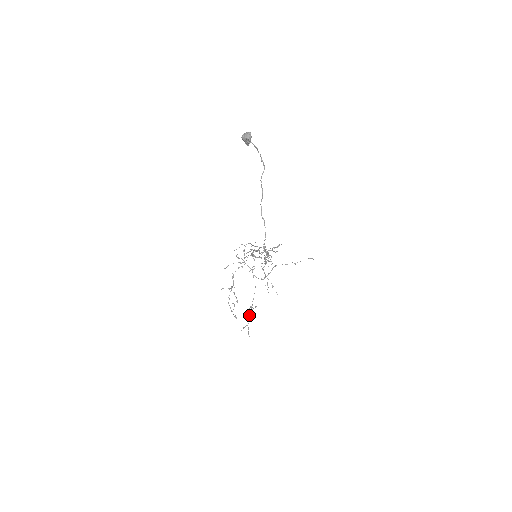
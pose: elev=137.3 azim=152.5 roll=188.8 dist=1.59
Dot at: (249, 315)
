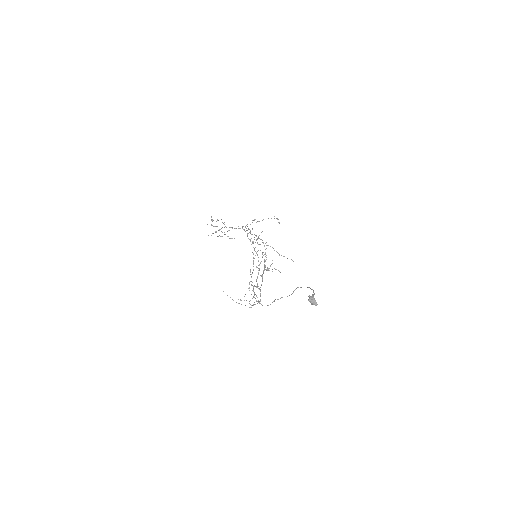
Dot at: (222, 236)
